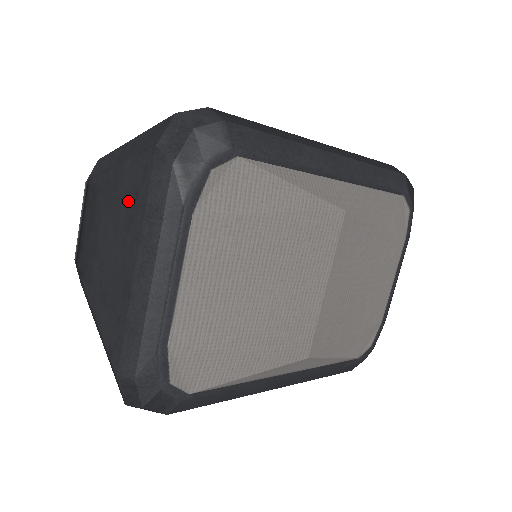
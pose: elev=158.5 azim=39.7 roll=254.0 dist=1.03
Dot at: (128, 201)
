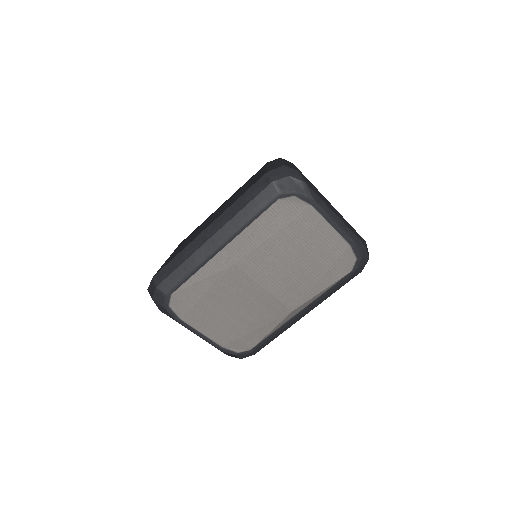
Dot at: occluded
